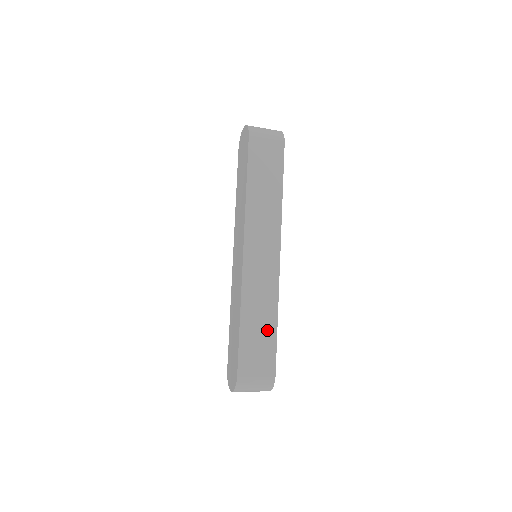
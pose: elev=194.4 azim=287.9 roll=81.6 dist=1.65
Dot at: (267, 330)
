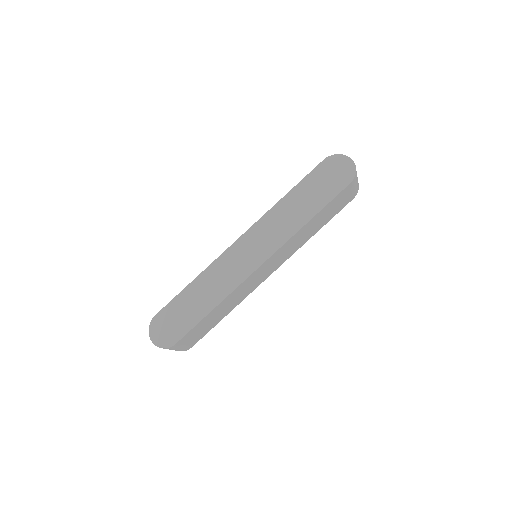
Dot at: (218, 319)
